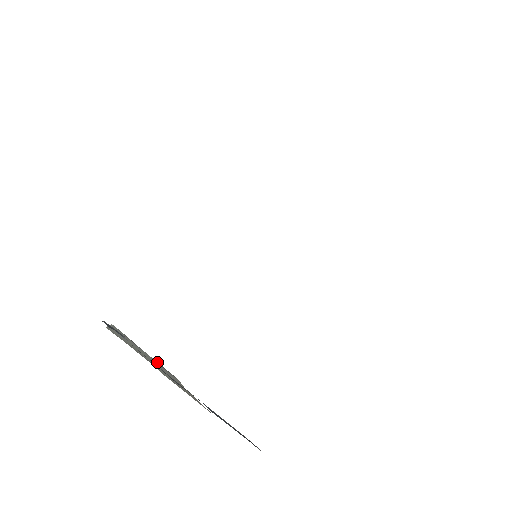
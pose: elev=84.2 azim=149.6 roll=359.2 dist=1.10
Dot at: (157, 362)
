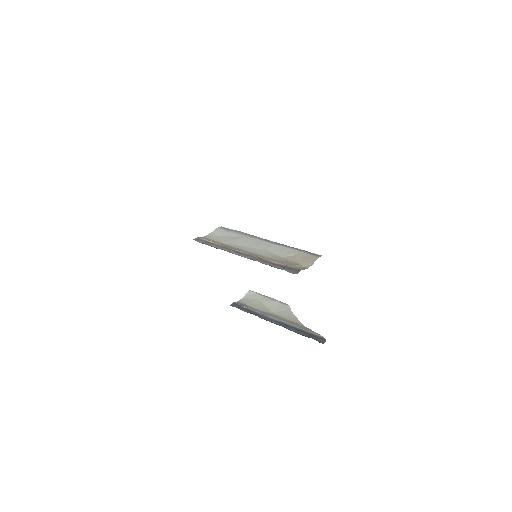
Dot at: (276, 301)
